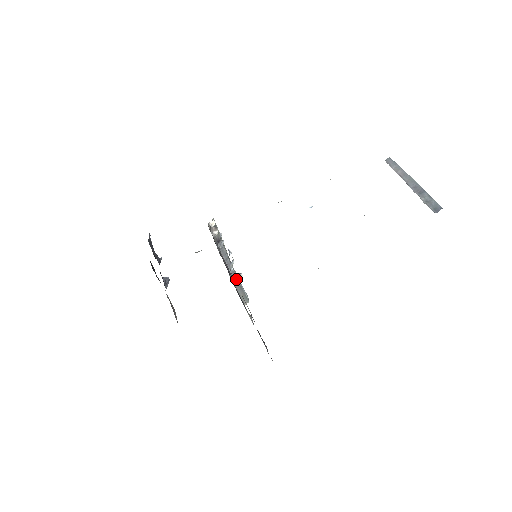
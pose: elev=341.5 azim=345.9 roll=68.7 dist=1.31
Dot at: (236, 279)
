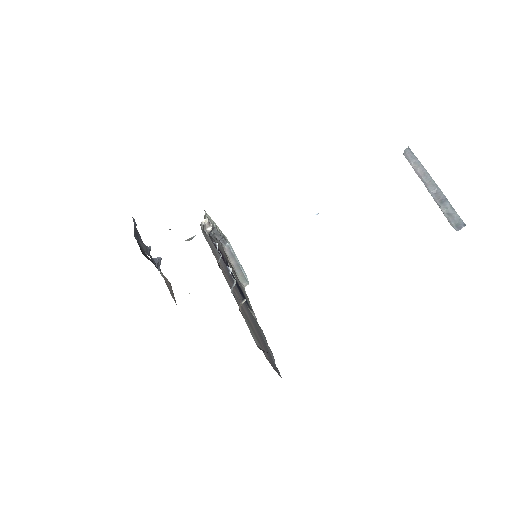
Dot at: (240, 306)
